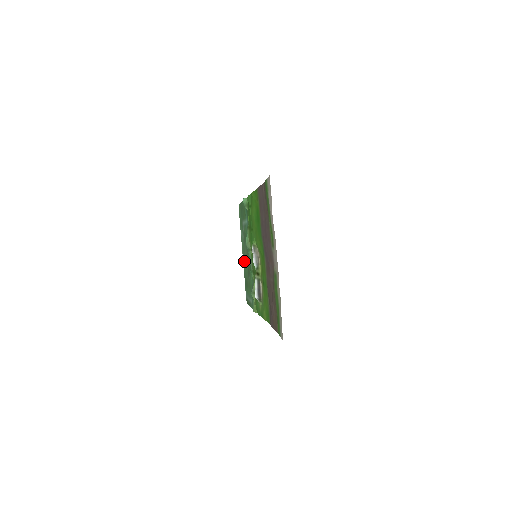
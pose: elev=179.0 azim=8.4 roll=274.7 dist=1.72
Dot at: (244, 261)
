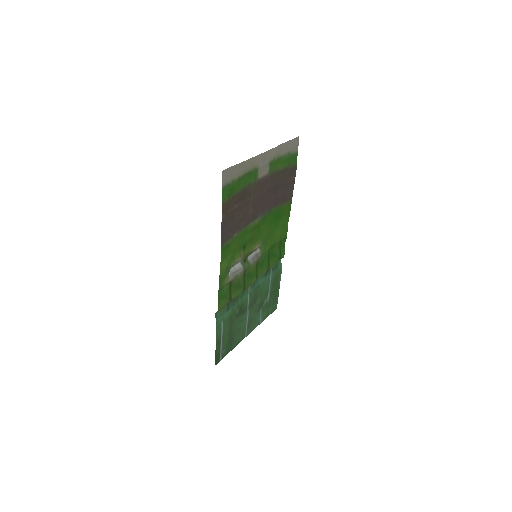
Dot at: (245, 329)
